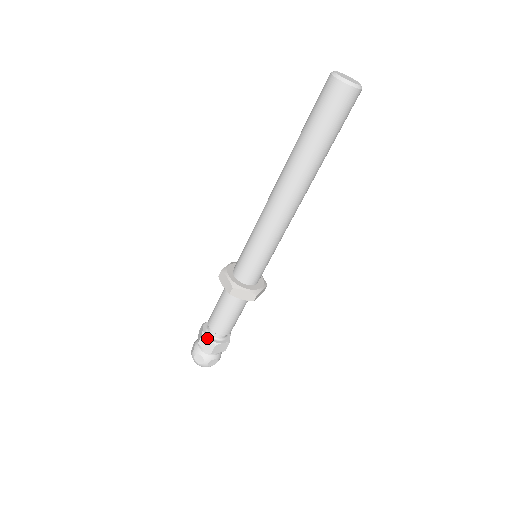
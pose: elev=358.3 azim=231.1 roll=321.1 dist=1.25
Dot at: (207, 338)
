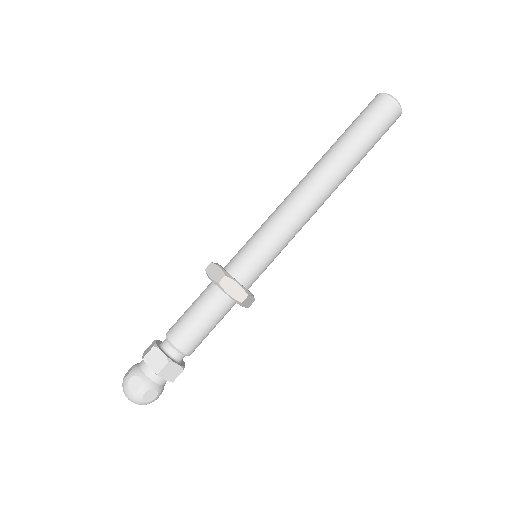
Dot at: (160, 350)
